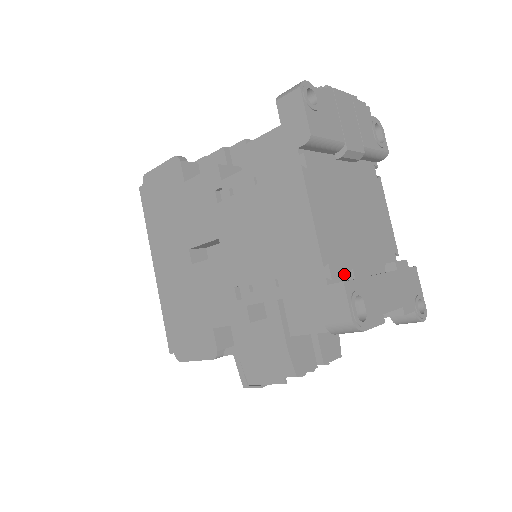
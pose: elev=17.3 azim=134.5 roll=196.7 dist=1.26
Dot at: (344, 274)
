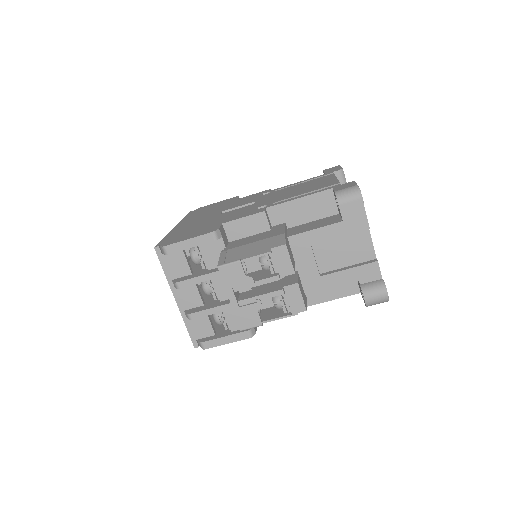
Dot at: occluded
